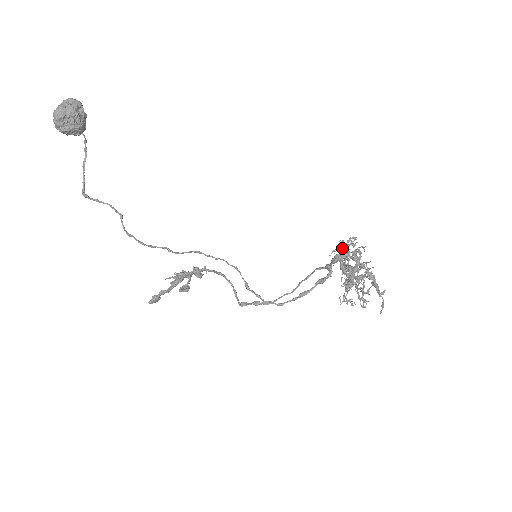
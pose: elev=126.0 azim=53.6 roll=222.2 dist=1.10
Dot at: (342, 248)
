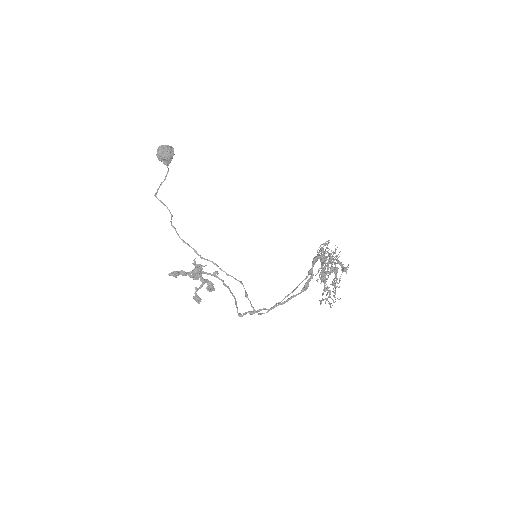
Dot at: occluded
